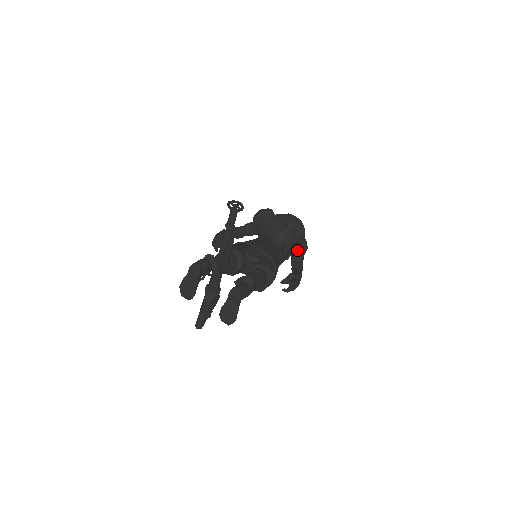
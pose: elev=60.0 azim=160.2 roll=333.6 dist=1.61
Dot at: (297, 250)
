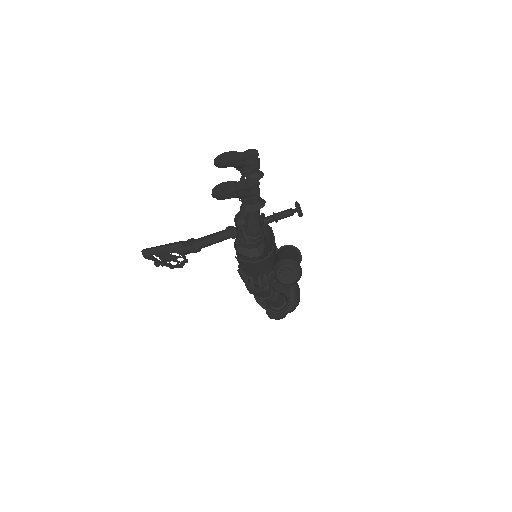
Dot at: occluded
